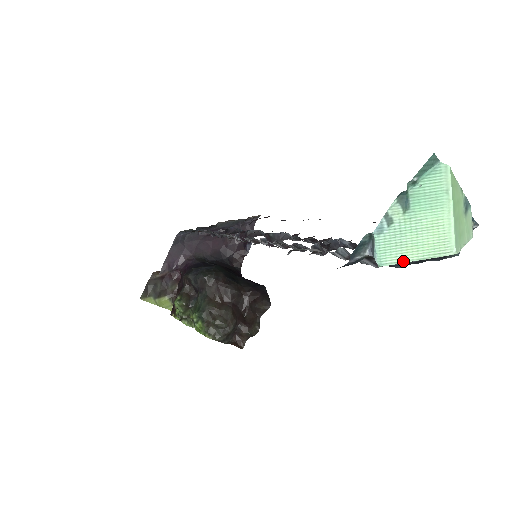
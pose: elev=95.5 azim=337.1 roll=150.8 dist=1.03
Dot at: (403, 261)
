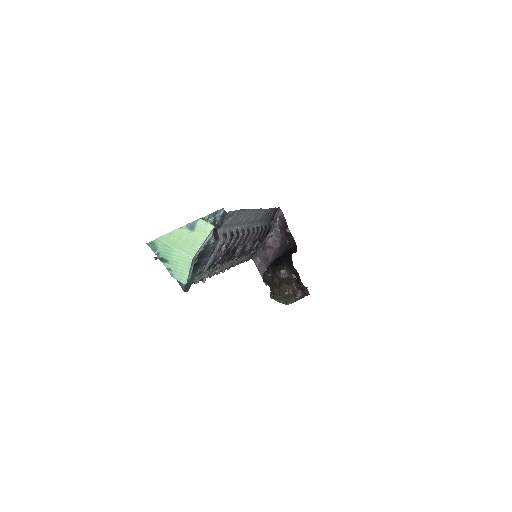
Dot at: (187, 276)
